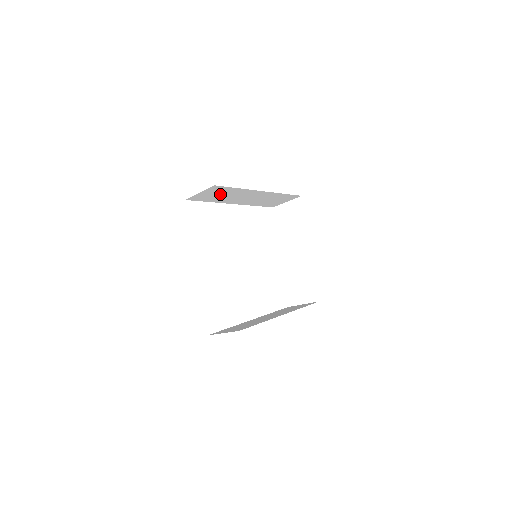
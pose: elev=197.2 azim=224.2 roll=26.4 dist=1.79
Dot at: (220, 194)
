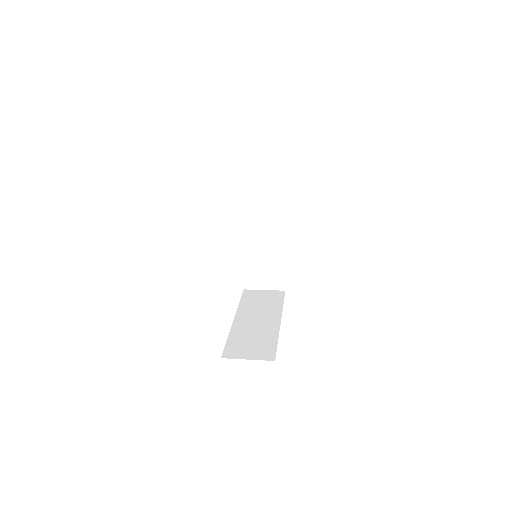
Dot at: occluded
